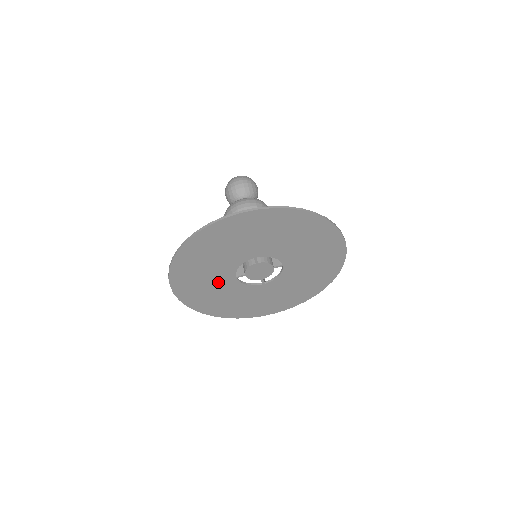
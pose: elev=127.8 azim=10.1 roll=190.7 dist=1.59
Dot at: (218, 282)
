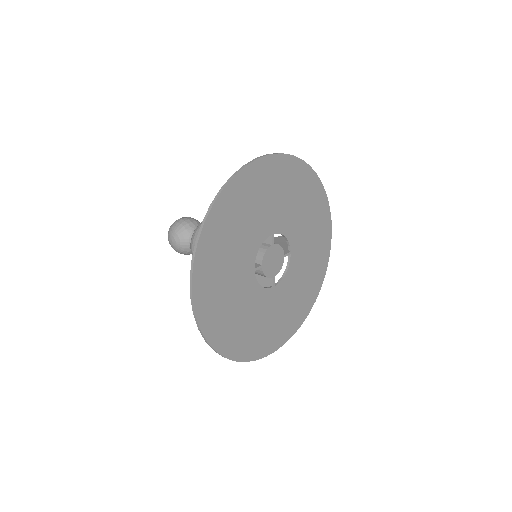
Dot at: (238, 278)
